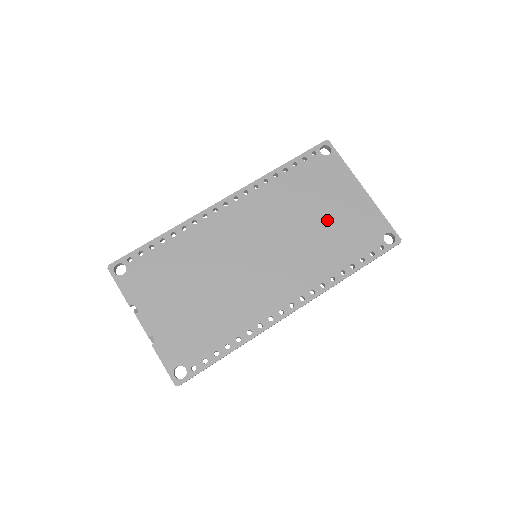
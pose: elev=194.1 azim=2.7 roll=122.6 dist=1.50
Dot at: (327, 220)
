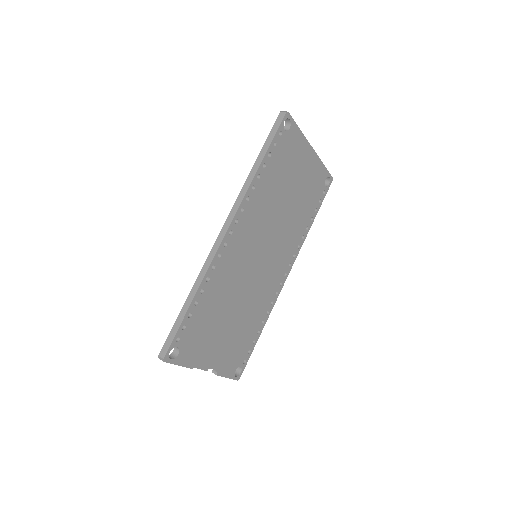
Dot at: (296, 194)
